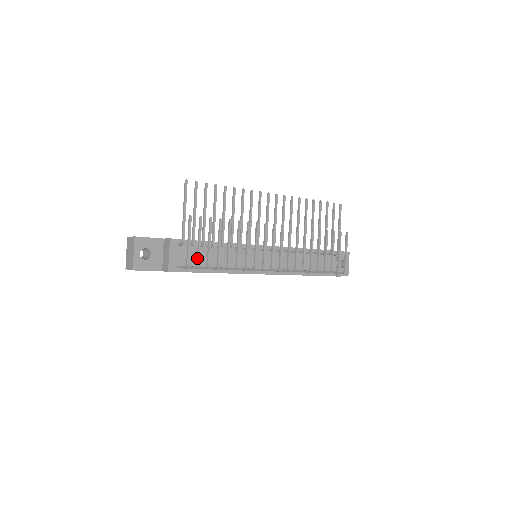
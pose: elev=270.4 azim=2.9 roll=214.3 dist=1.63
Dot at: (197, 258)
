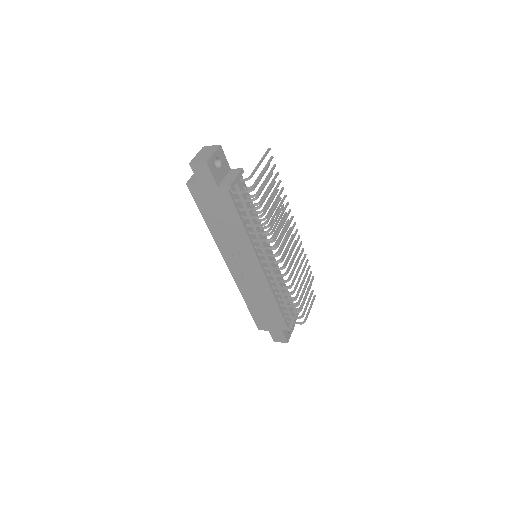
Dot at: (258, 193)
